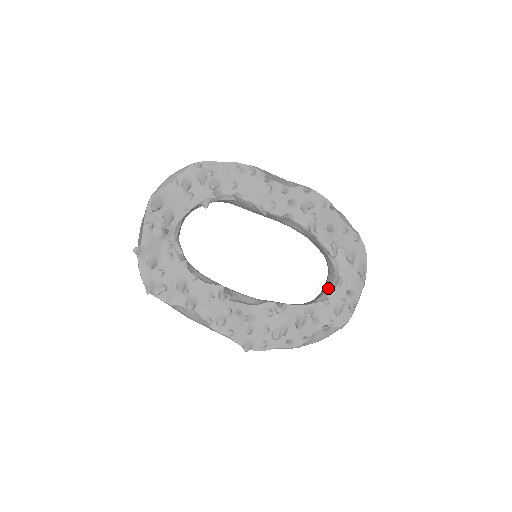
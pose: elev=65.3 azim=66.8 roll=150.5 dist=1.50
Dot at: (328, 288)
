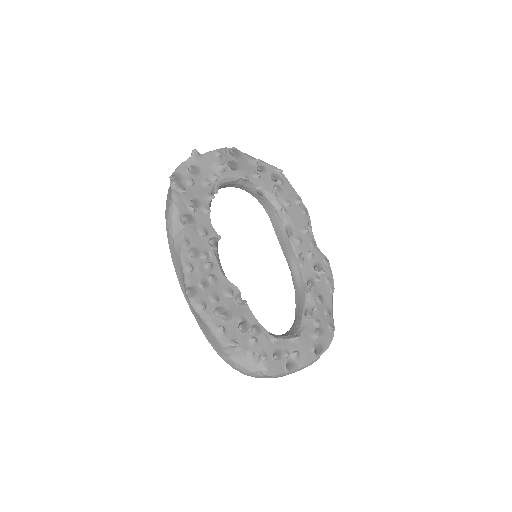
Dot at: (283, 335)
